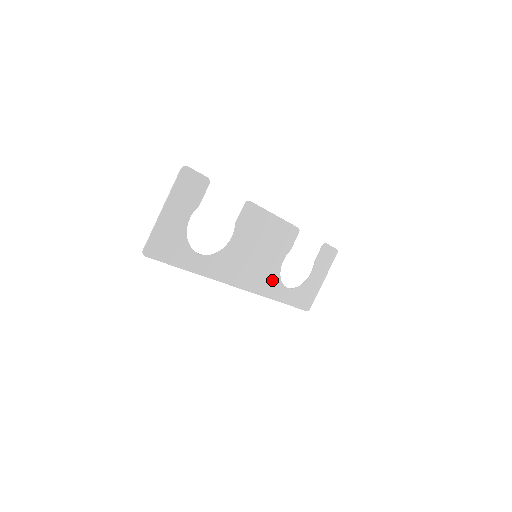
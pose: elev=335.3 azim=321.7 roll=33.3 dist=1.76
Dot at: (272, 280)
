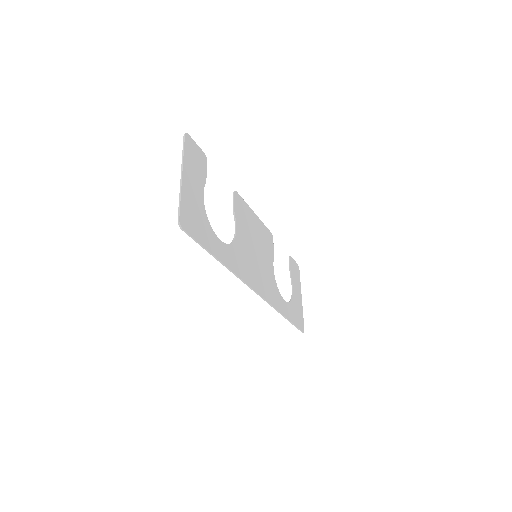
Dot at: (273, 288)
